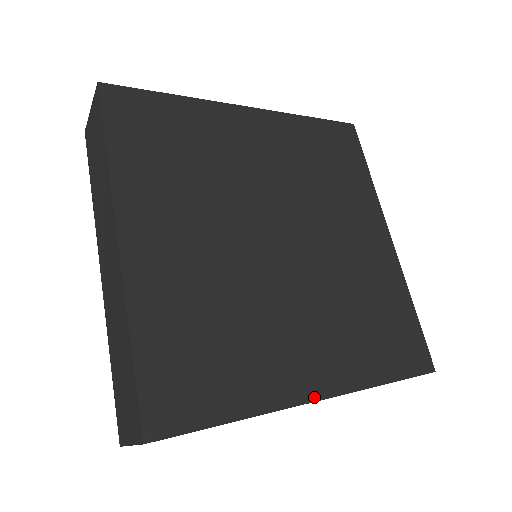
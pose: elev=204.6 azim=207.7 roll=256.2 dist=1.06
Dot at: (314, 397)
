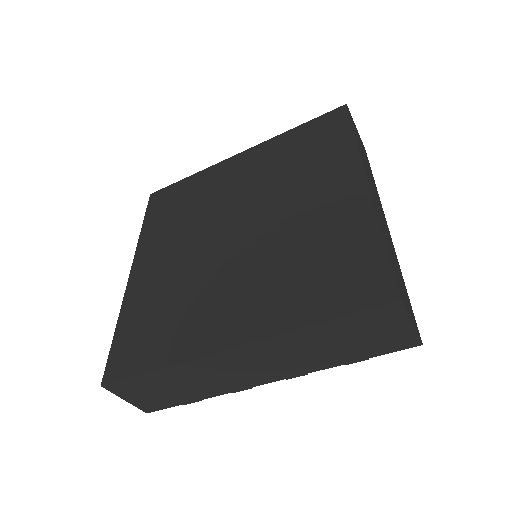
Dot at: (226, 346)
